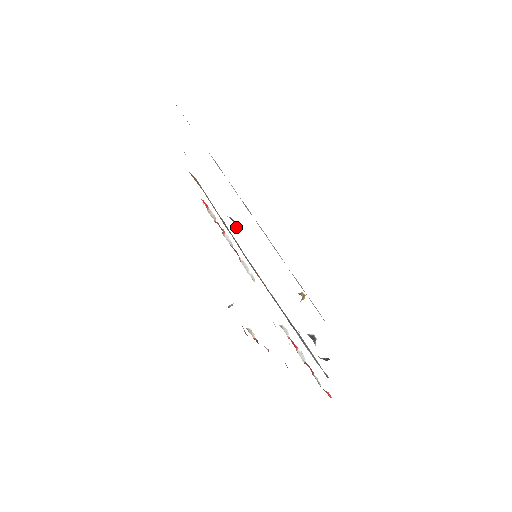
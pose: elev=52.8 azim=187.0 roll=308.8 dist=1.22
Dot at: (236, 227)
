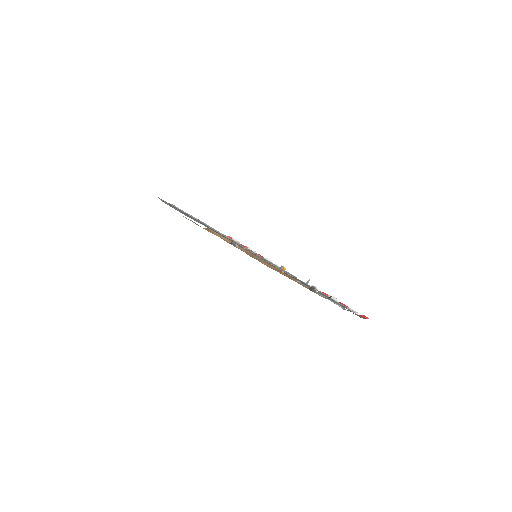
Dot at: (237, 246)
